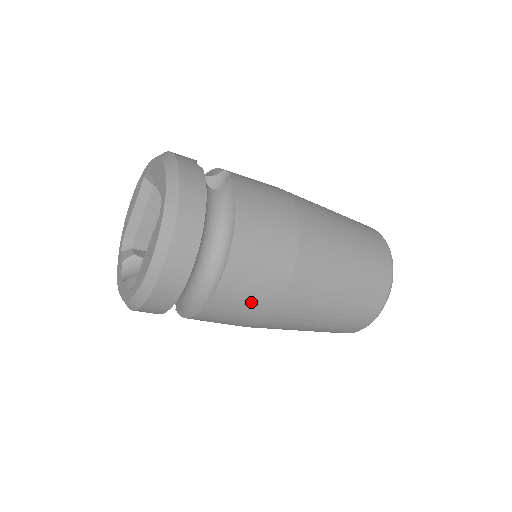
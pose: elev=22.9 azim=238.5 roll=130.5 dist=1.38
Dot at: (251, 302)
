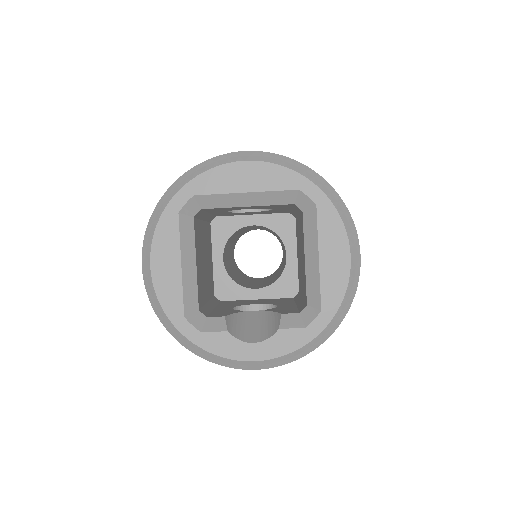
Dot at: occluded
